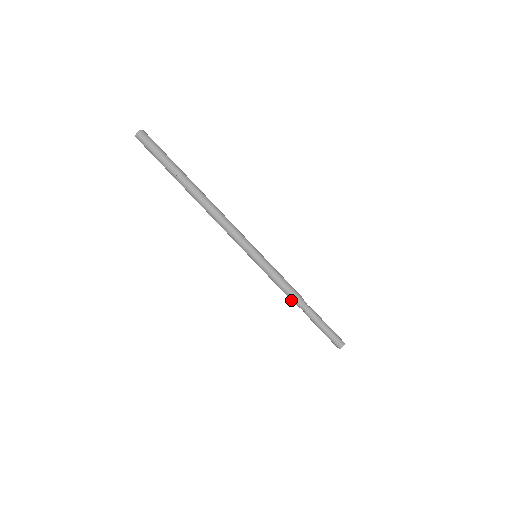
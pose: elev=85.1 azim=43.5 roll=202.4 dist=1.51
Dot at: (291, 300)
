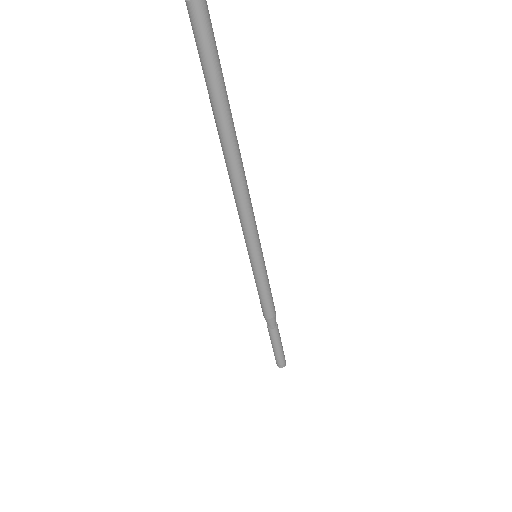
Dot at: (263, 313)
